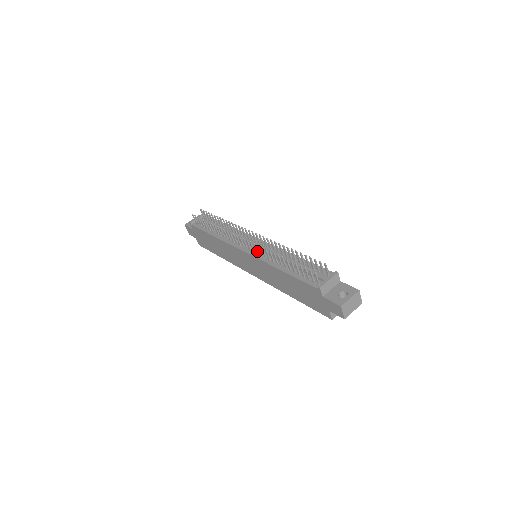
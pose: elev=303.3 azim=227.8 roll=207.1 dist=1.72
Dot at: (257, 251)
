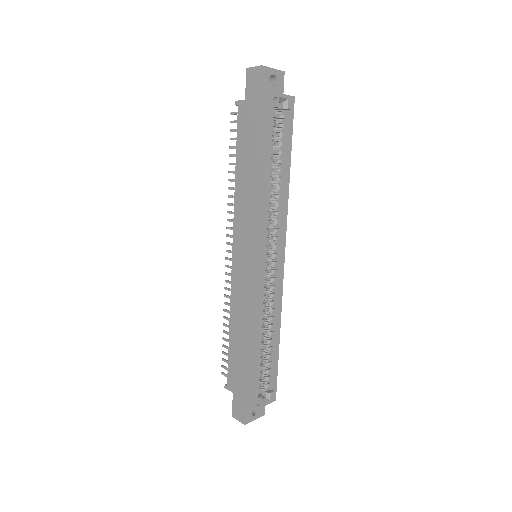
Dot at: occluded
